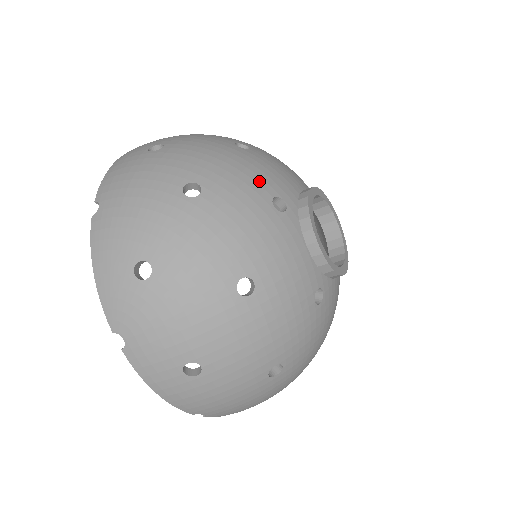
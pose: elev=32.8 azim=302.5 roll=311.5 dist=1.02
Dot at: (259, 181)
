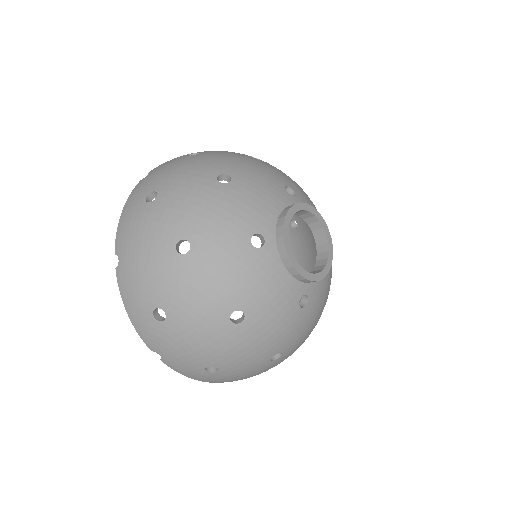
Dot at: (238, 223)
